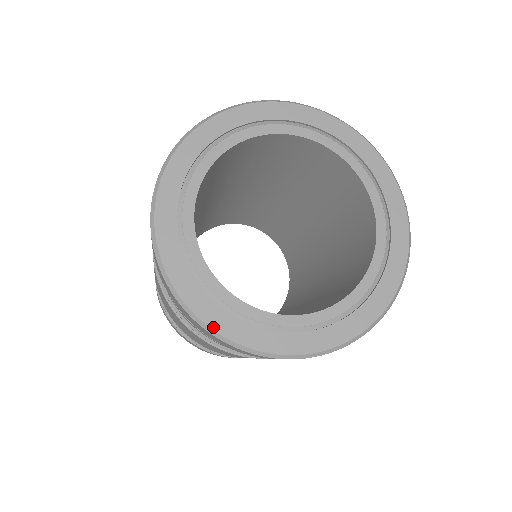
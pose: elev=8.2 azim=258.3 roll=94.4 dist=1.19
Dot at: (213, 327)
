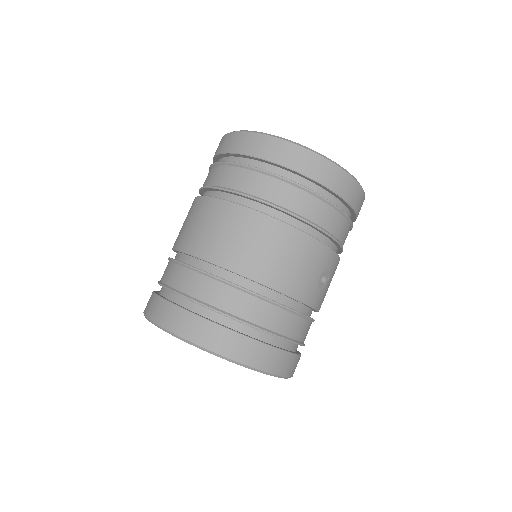
Dot at: occluded
